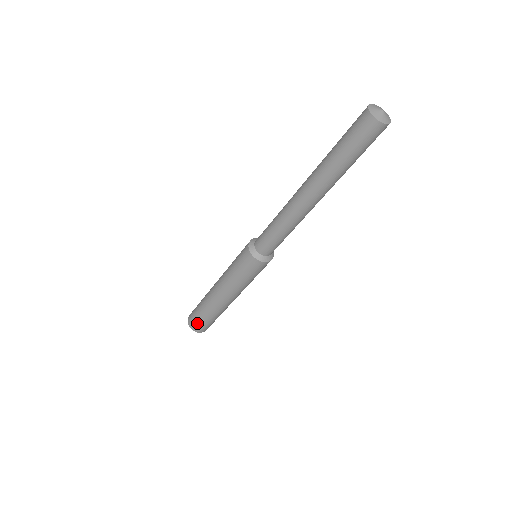
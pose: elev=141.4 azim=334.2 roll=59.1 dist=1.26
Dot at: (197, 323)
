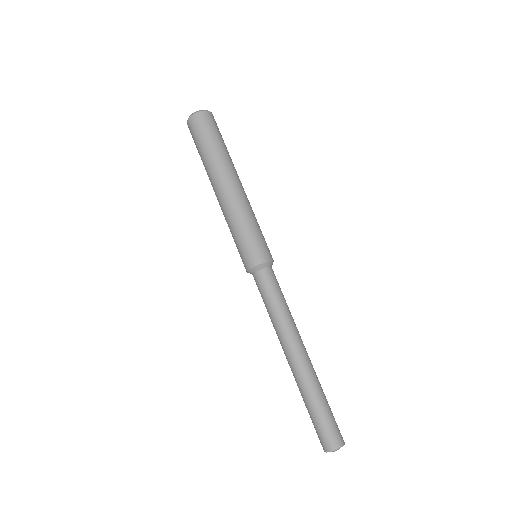
Dot at: (193, 139)
